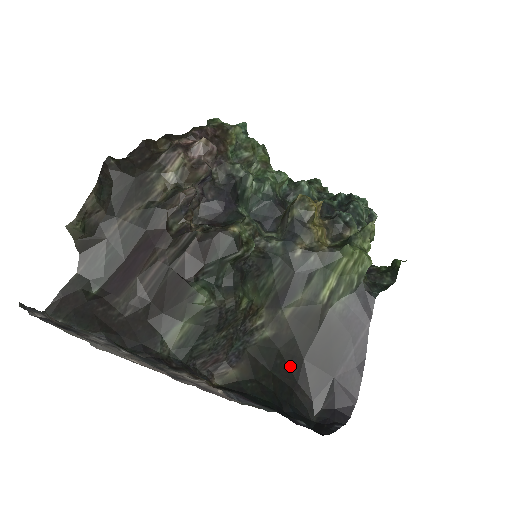
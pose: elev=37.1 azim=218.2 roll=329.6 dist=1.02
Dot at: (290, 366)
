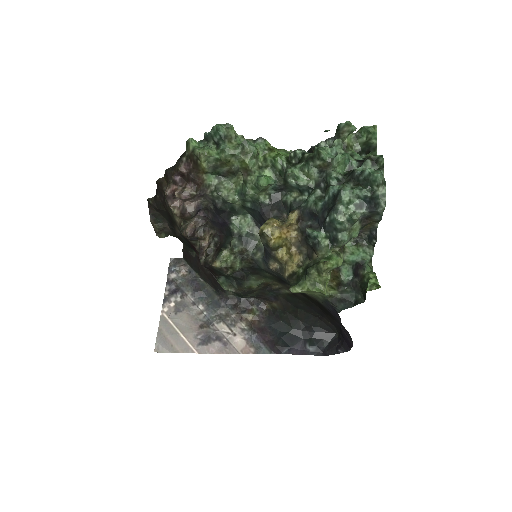
Dot at: (312, 308)
